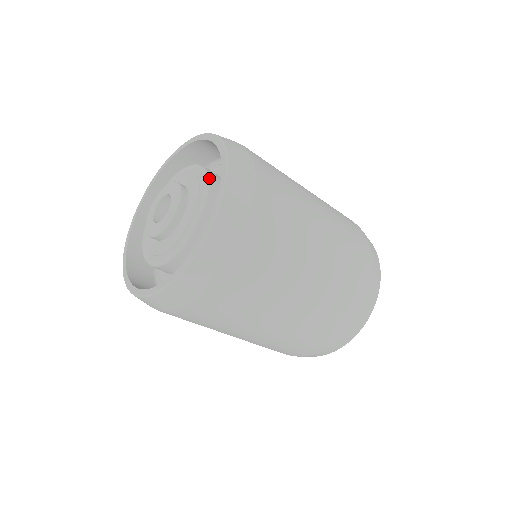
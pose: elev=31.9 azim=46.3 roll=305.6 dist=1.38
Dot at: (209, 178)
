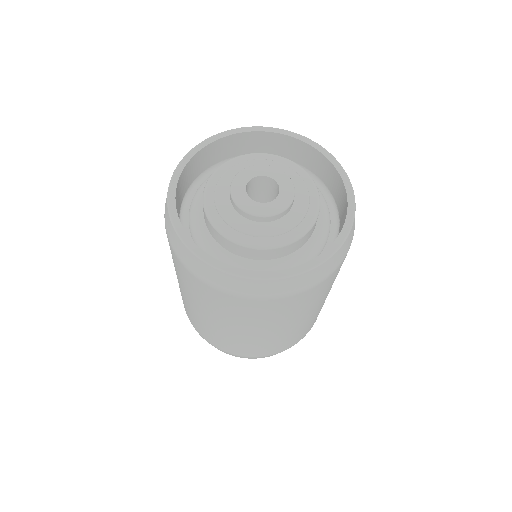
Dot at: (284, 158)
